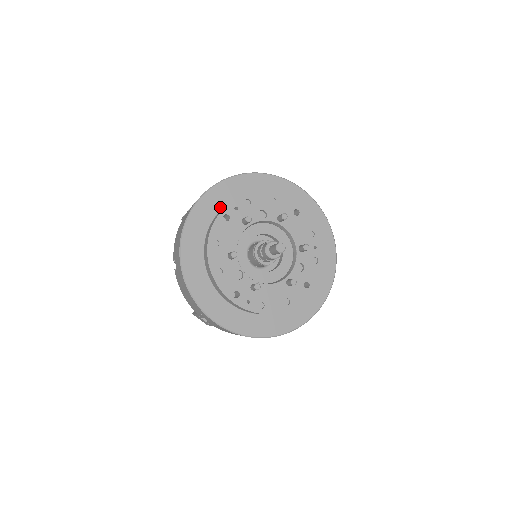
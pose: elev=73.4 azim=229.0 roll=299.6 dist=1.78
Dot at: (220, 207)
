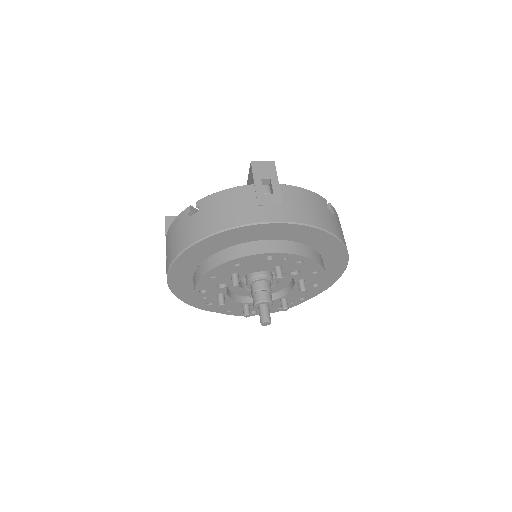
Dot at: (280, 238)
